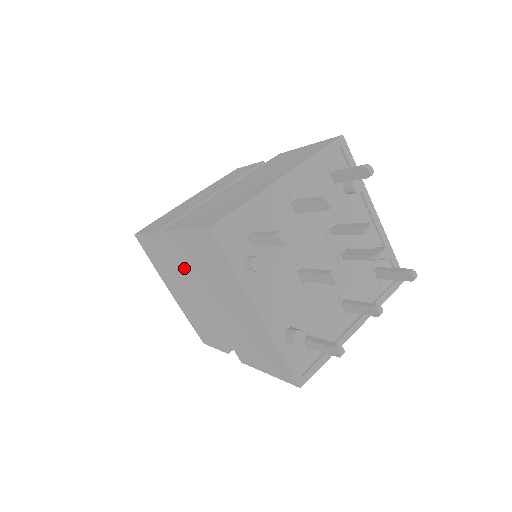
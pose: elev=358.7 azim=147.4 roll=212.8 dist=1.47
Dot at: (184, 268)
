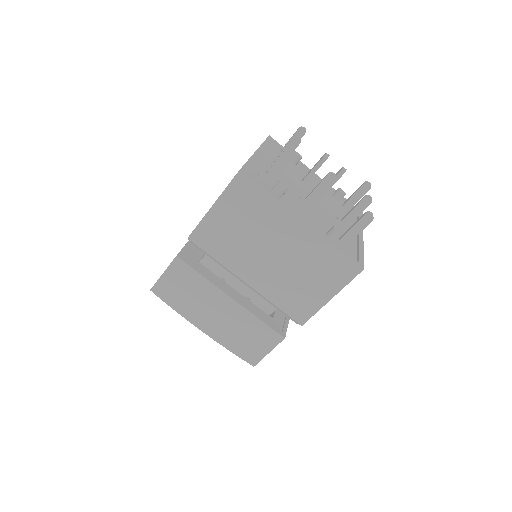
Dot at: (219, 260)
